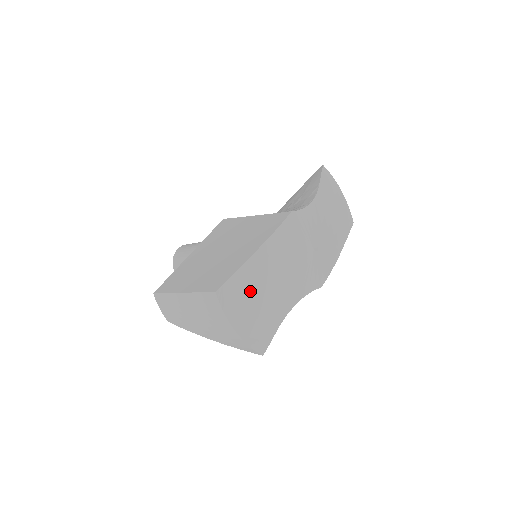
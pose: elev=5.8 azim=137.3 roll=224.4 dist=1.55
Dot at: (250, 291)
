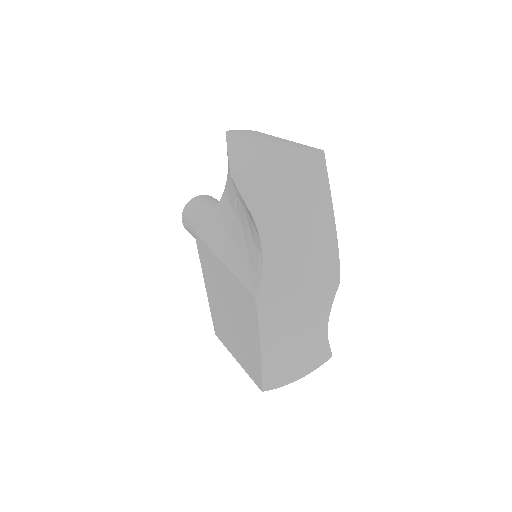
Dot at: (284, 364)
